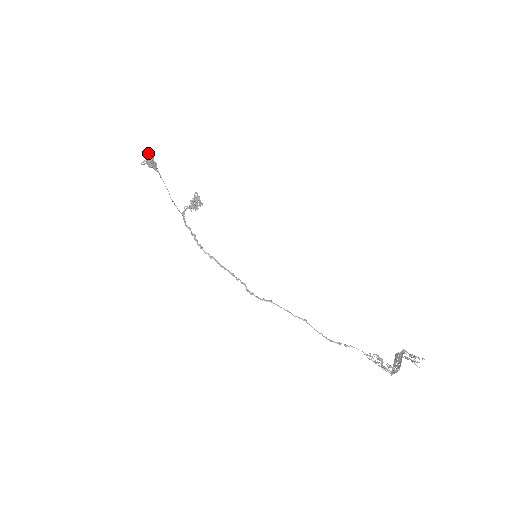
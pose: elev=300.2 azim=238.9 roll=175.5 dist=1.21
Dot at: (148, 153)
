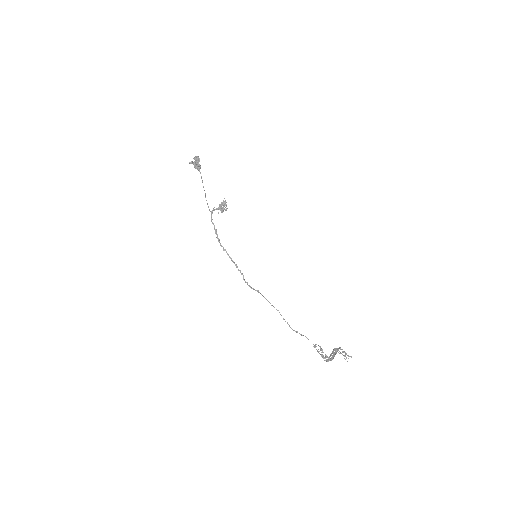
Dot at: (196, 156)
